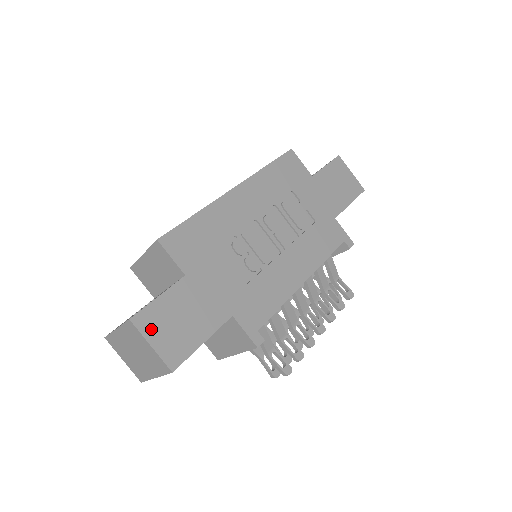
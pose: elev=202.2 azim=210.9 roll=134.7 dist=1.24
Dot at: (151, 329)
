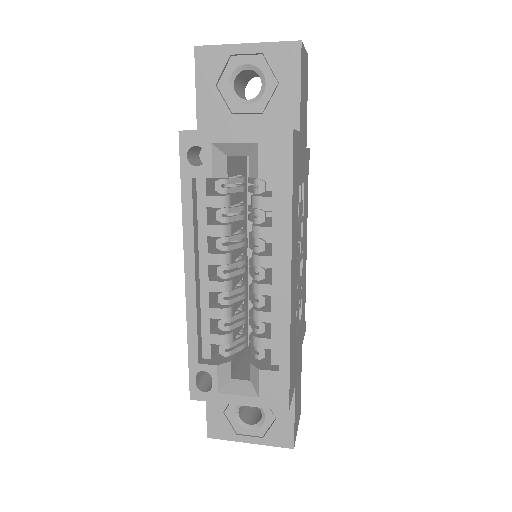
Dot at: (296, 429)
